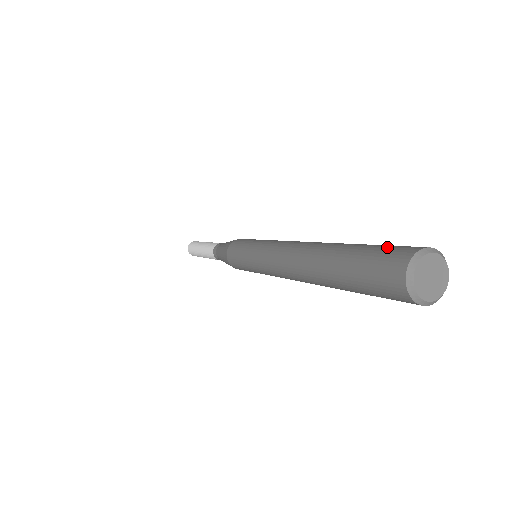
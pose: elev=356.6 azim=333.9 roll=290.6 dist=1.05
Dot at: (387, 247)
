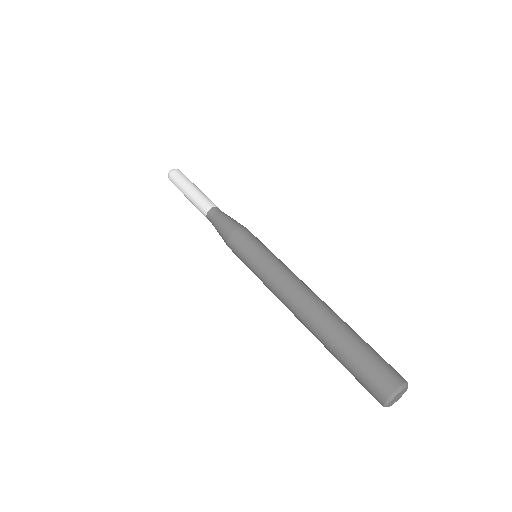
Dot at: (375, 368)
